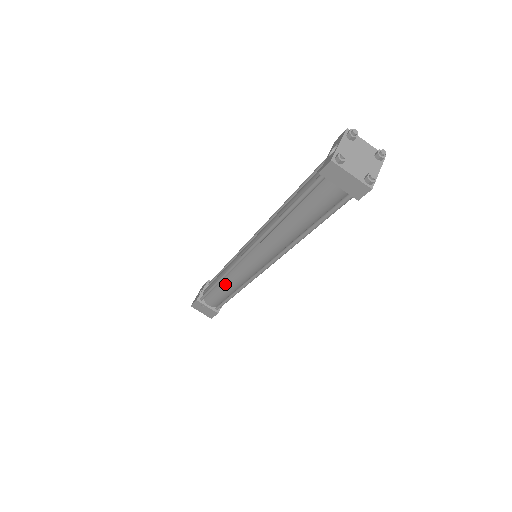
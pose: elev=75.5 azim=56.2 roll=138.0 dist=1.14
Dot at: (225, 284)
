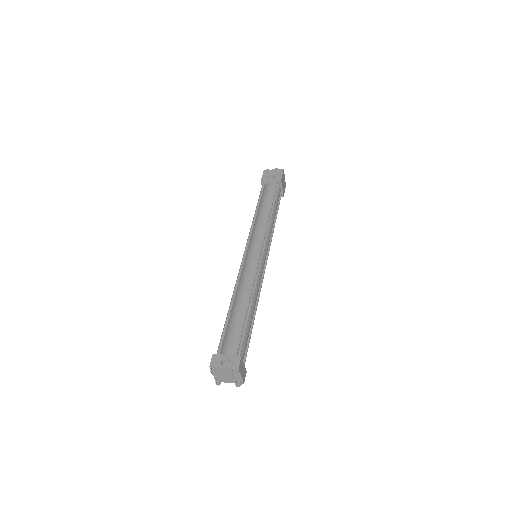
Dot at: occluded
